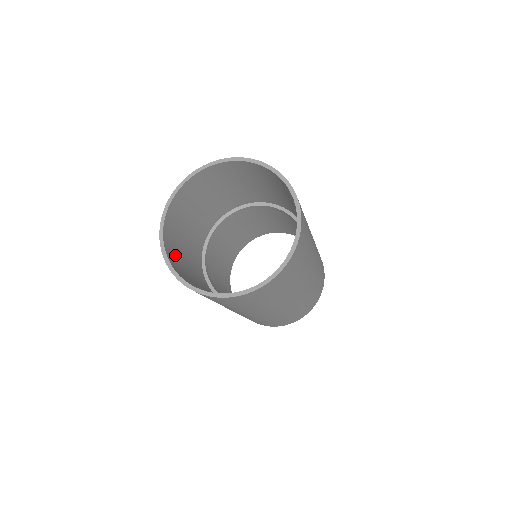
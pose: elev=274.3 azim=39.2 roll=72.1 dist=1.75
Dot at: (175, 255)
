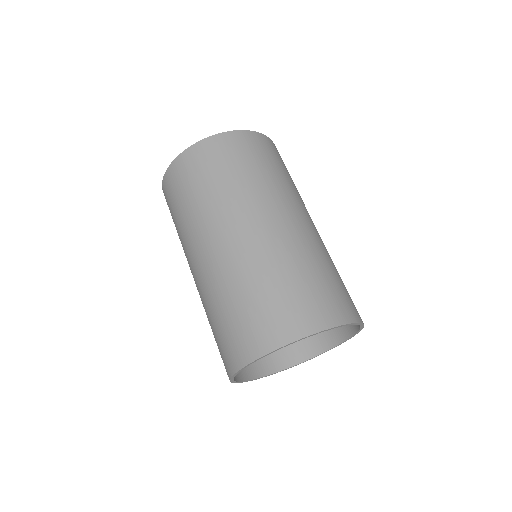
Dot at: occluded
